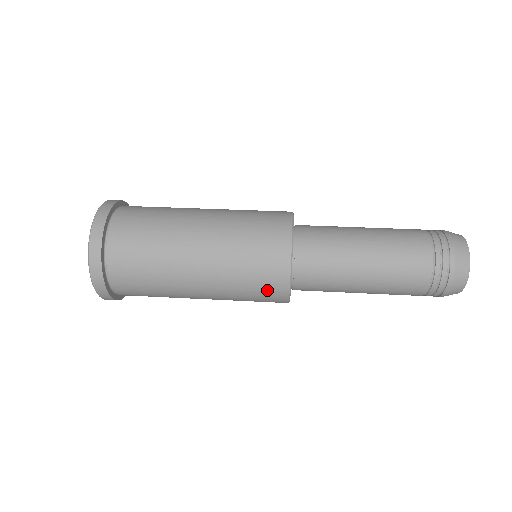
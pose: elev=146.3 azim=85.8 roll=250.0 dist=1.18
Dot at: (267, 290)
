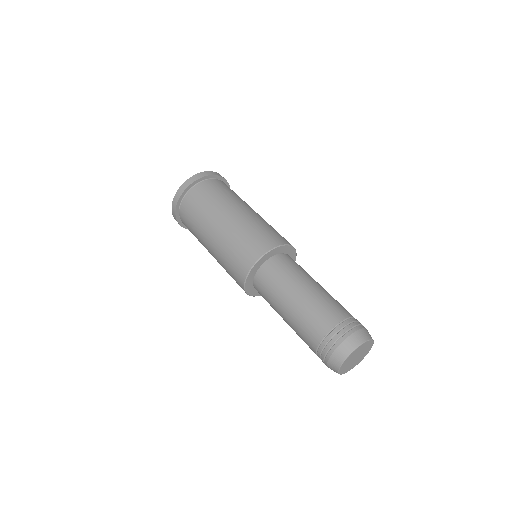
Dot at: occluded
